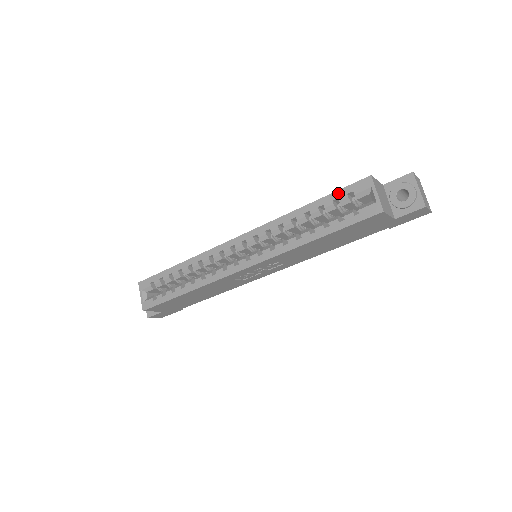
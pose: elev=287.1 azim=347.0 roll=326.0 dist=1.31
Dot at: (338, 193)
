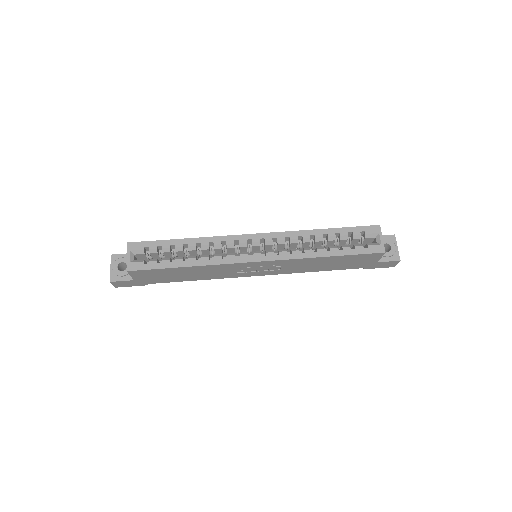
Dot at: (353, 229)
